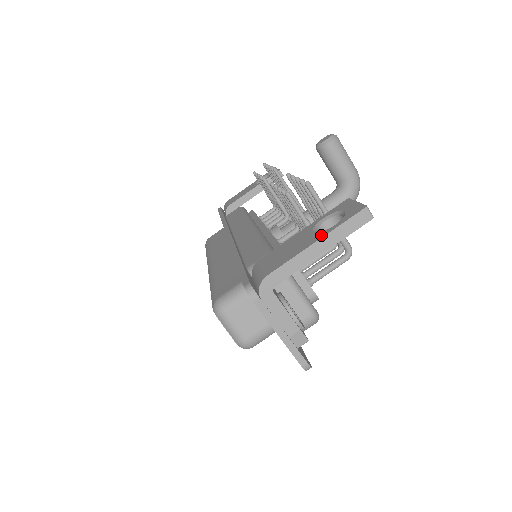
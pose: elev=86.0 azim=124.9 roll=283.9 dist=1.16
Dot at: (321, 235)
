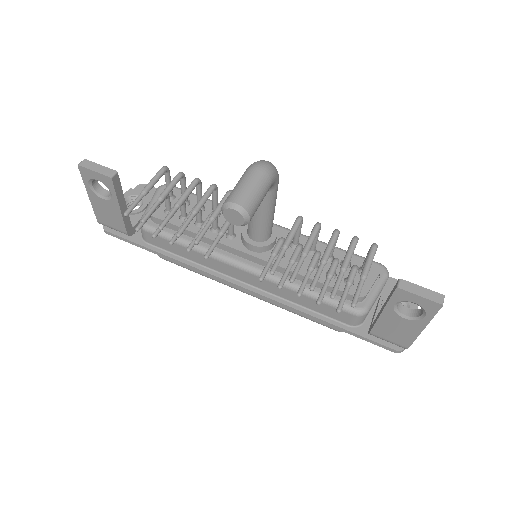
Dot at: (422, 325)
